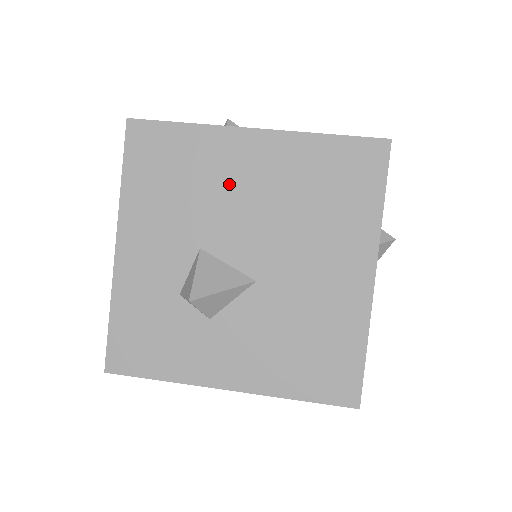
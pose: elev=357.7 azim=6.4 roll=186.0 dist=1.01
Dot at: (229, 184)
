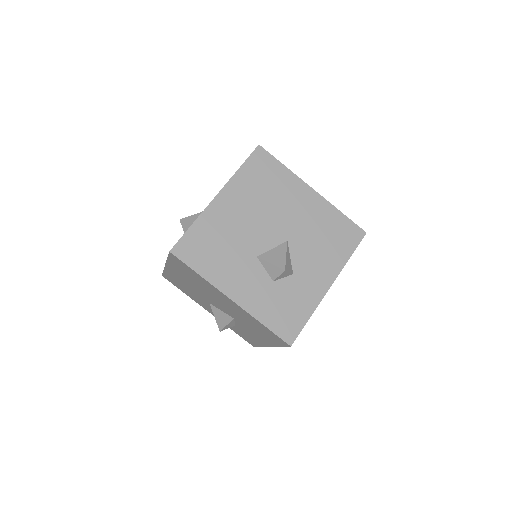
Dot at: (235, 224)
